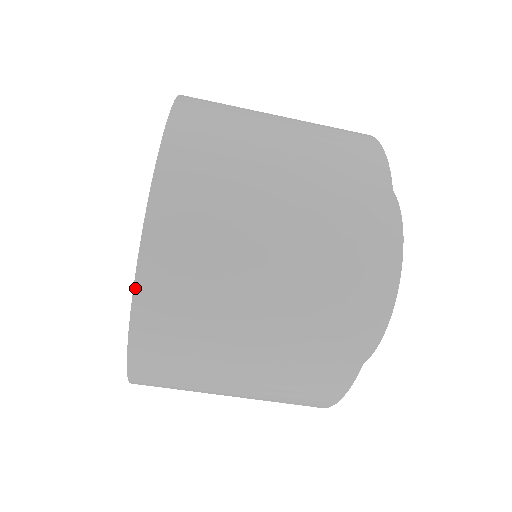
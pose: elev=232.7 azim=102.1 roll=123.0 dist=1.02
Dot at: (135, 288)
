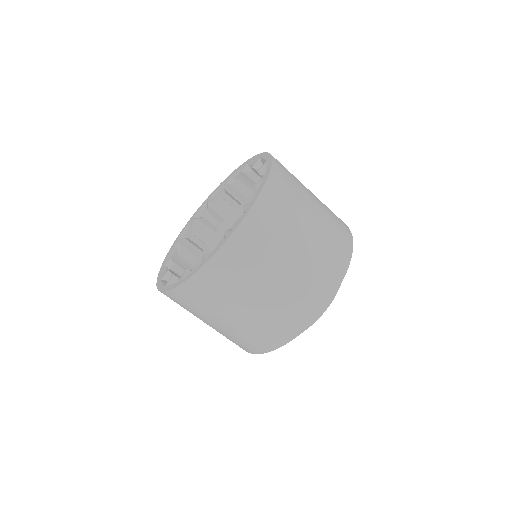
Dot at: (169, 291)
